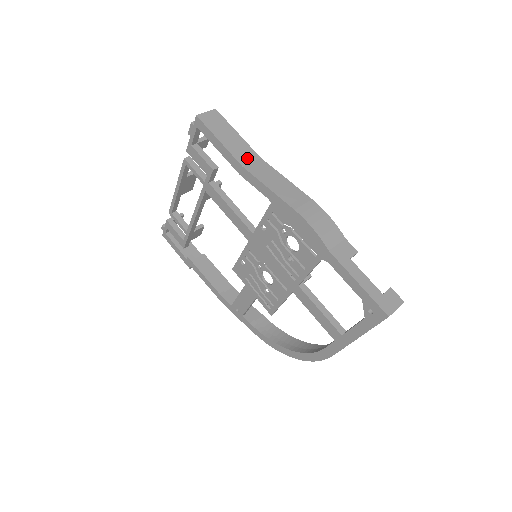
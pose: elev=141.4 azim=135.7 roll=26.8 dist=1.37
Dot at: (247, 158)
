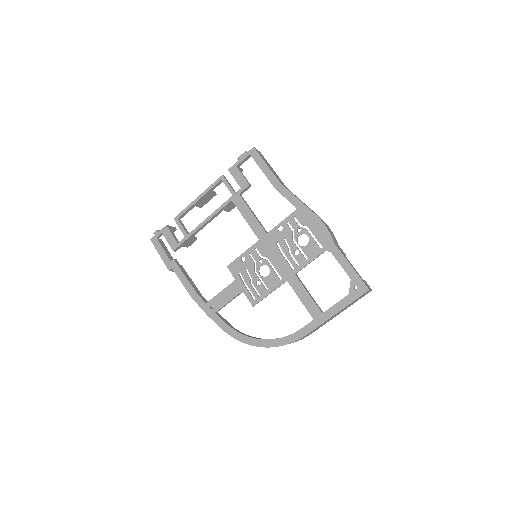
Dot at: (281, 182)
